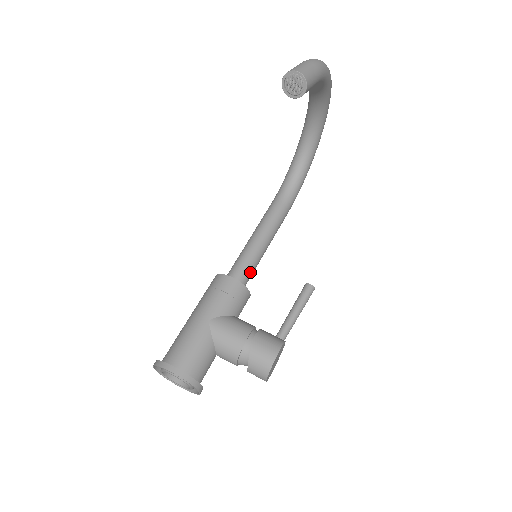
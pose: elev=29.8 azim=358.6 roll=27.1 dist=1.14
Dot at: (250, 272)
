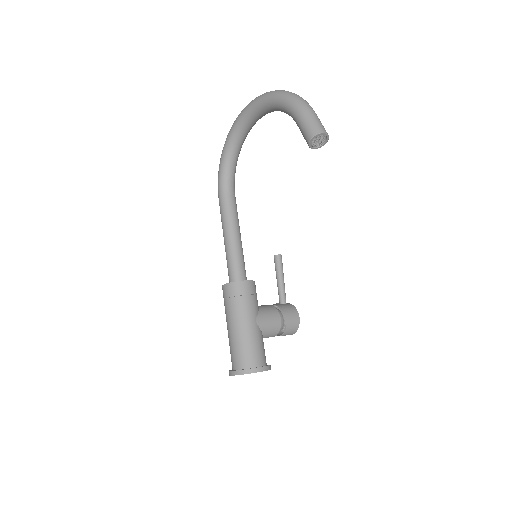
Dot at: occluded
